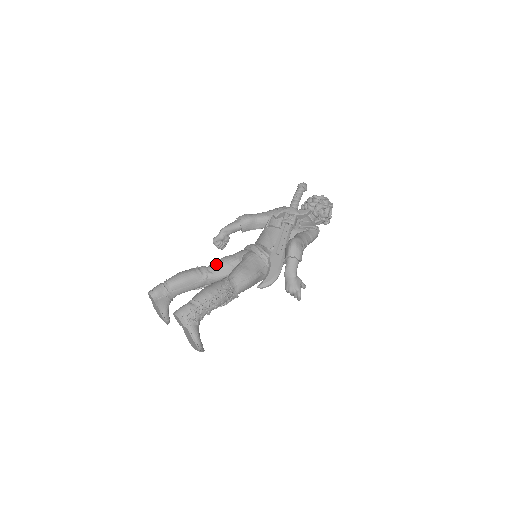
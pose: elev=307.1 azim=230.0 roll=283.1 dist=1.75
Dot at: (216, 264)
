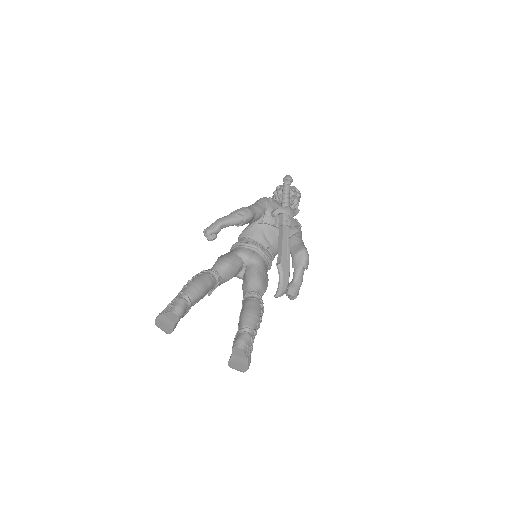
Dot at: (225, 268)
